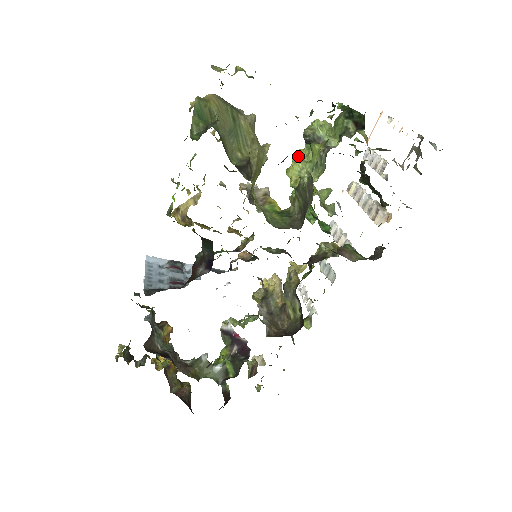
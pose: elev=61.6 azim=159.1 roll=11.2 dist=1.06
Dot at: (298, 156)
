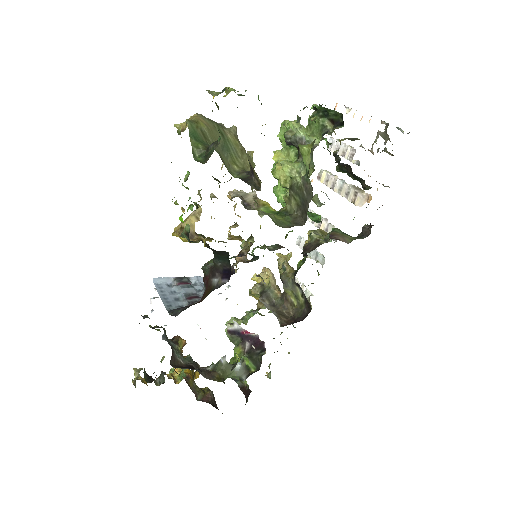
Dot at: (279, 157)
